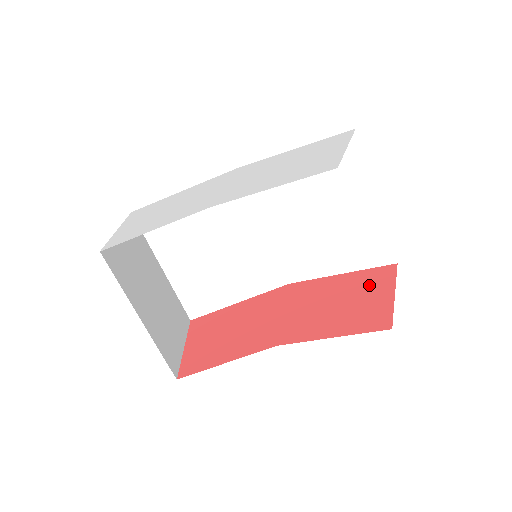
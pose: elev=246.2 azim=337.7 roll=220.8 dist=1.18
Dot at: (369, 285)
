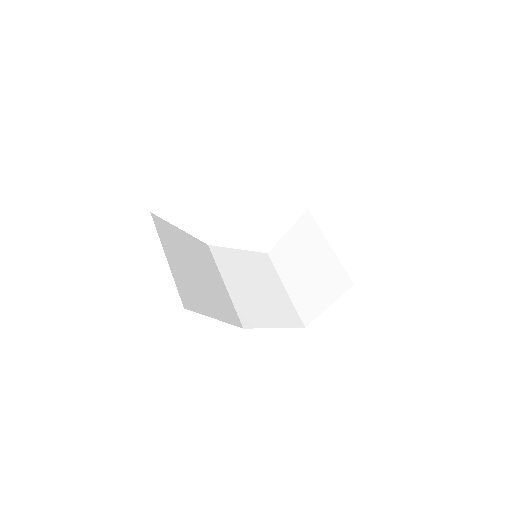
Dot at: occluded
